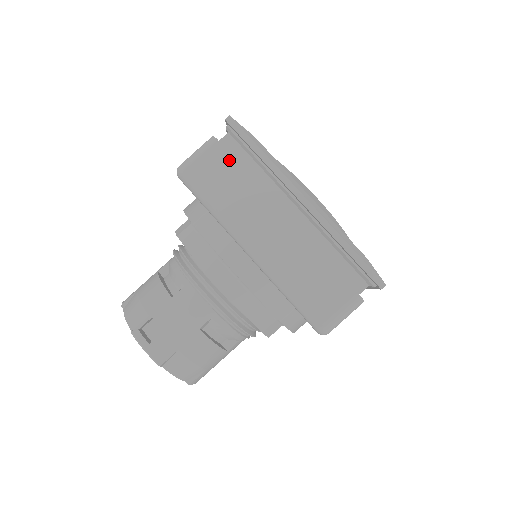
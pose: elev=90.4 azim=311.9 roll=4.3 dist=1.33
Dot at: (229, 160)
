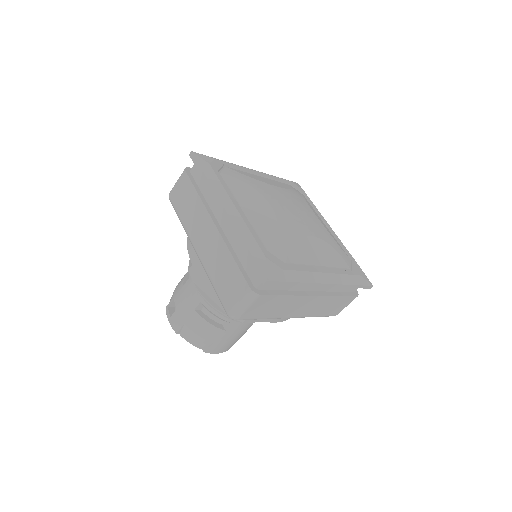
Dot at: (189, 184)
